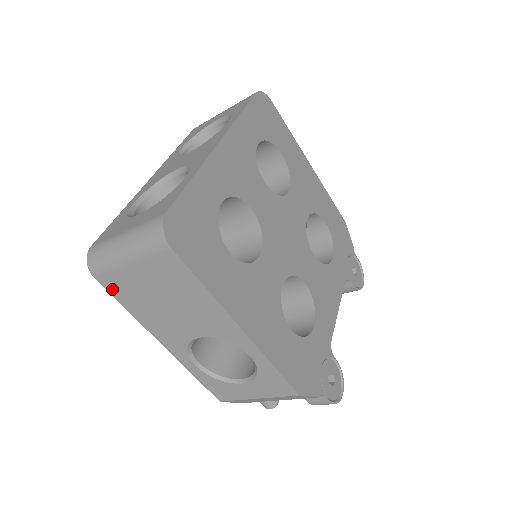
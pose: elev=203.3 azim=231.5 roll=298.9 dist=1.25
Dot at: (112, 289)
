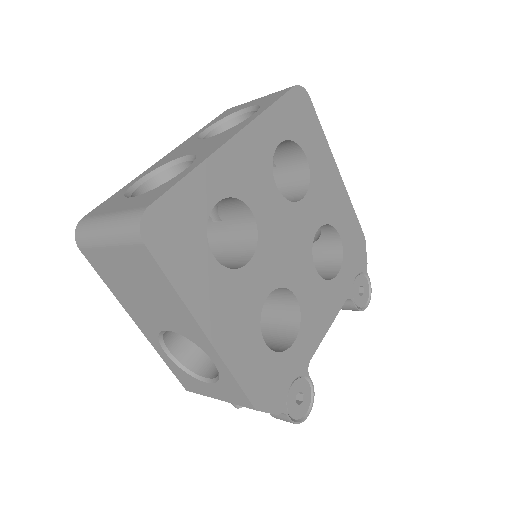
Dot at: (94, 264)
